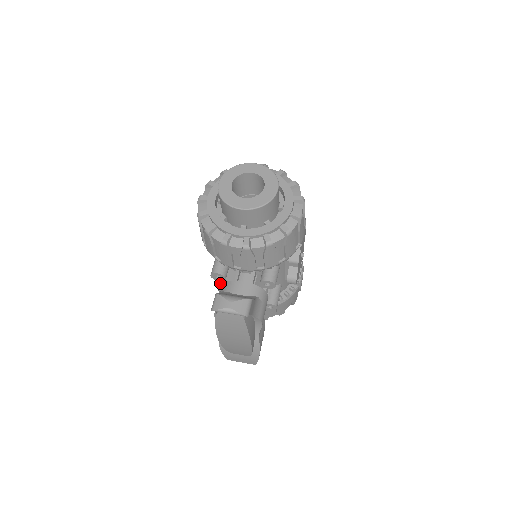
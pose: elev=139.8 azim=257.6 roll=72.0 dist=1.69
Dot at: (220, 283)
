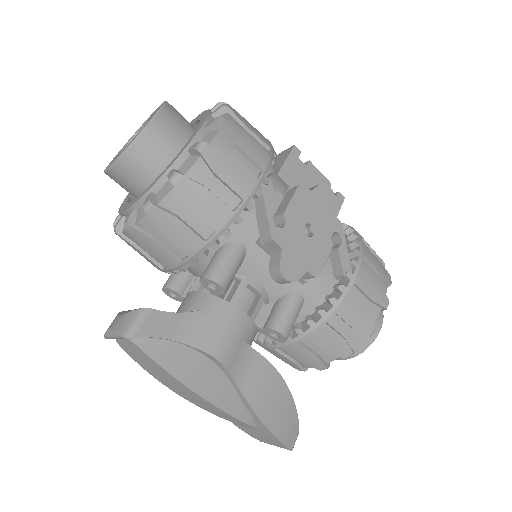
Dot at: occluded
